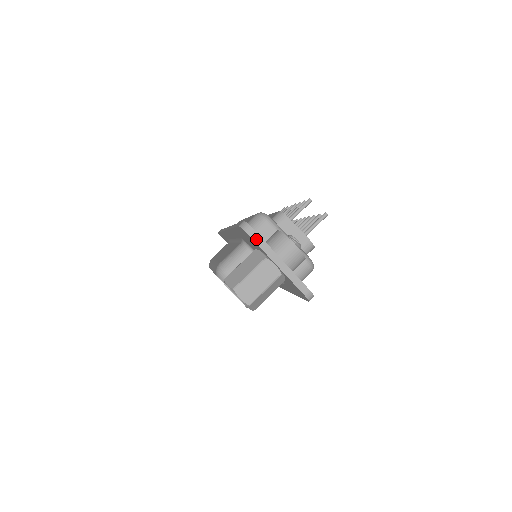
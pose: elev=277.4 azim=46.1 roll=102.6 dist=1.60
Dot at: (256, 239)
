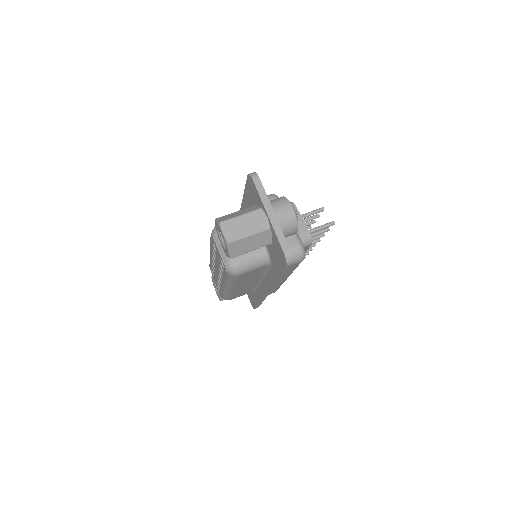
Dot at: (258, 187)
